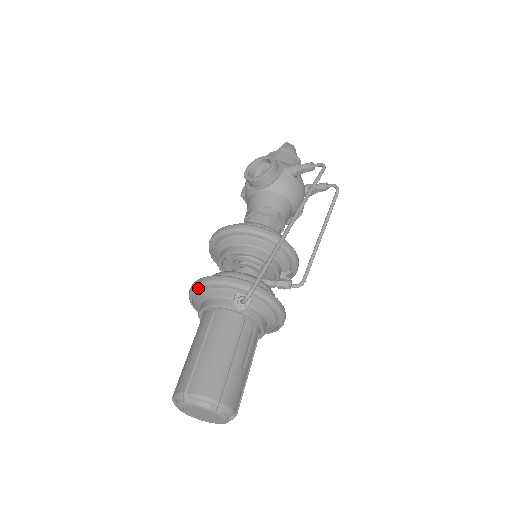
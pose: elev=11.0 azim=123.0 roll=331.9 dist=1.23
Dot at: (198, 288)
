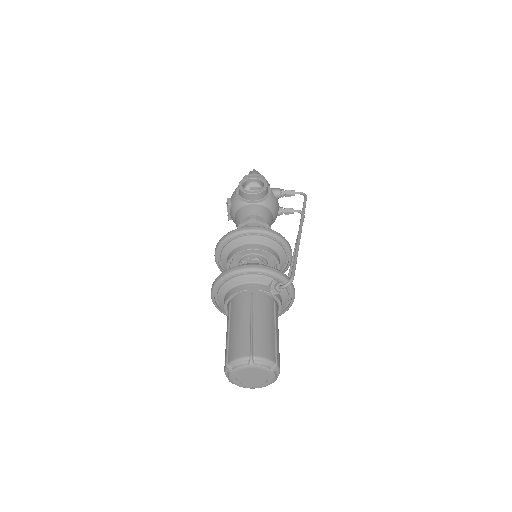
Dot at: (237, 273)
